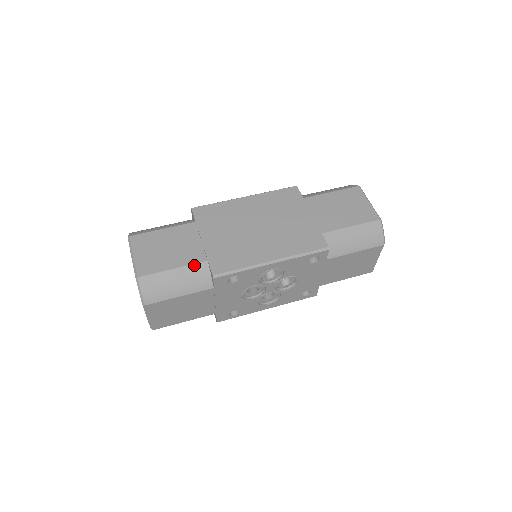
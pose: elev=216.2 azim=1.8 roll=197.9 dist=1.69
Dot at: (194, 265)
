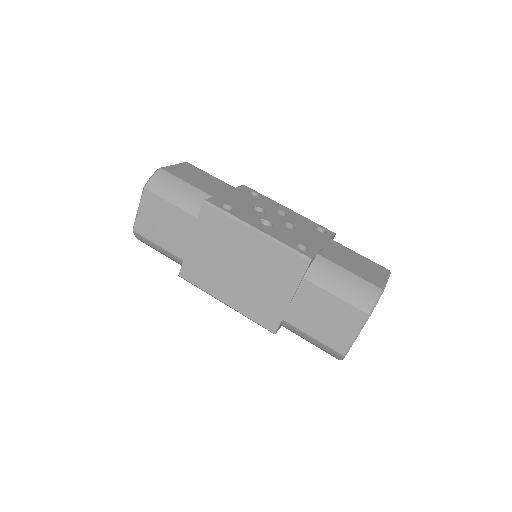
Dot at: (173, 255)
